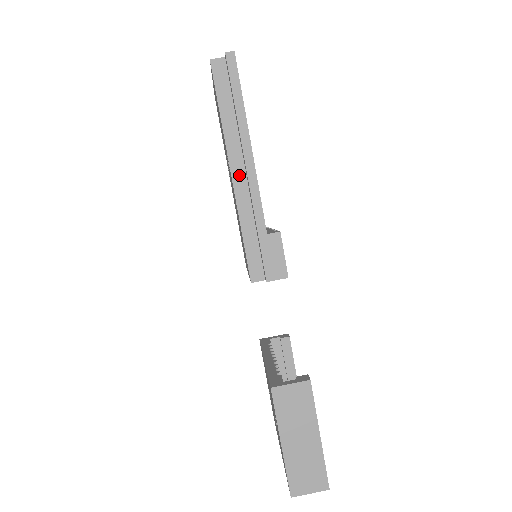
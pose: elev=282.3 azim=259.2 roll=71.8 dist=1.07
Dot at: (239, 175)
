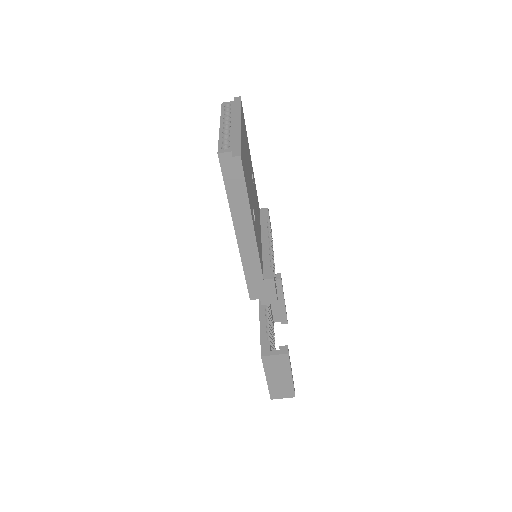
Dot at: (243, 237)
